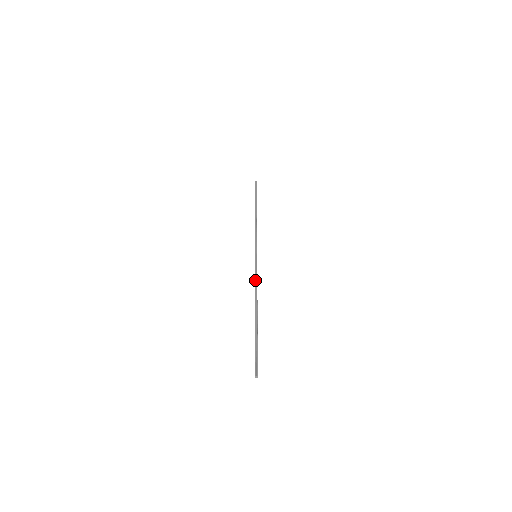
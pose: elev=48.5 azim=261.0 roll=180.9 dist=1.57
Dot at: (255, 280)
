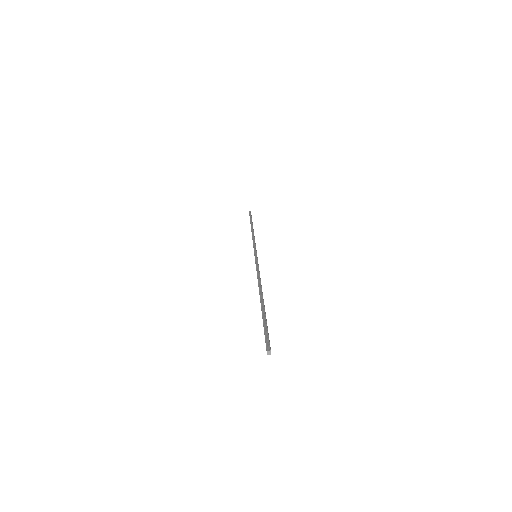
Dot at: occluded
